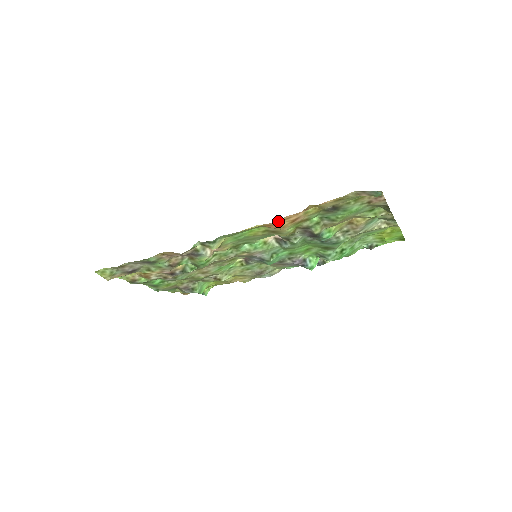
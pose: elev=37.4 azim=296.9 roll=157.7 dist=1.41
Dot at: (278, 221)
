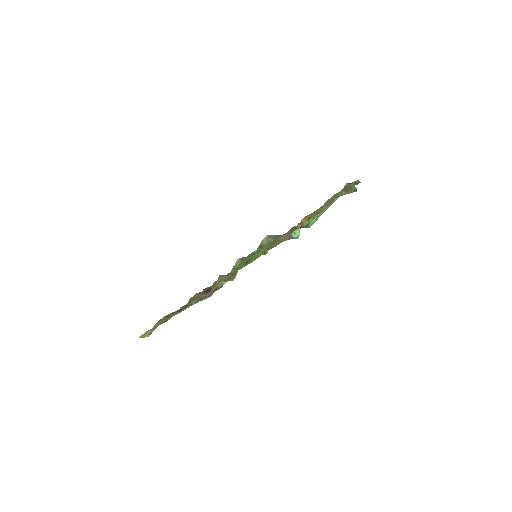
Dot at: (282, 241)
